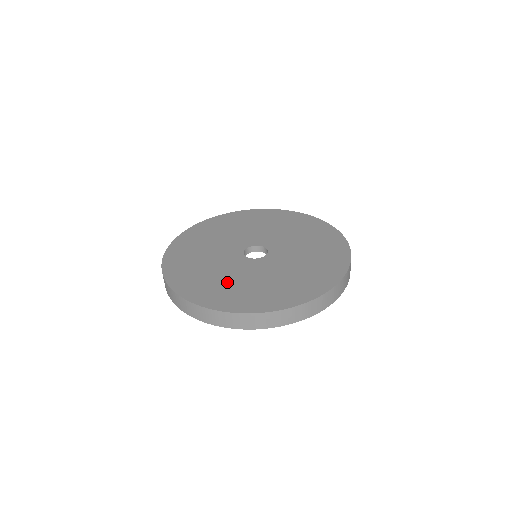
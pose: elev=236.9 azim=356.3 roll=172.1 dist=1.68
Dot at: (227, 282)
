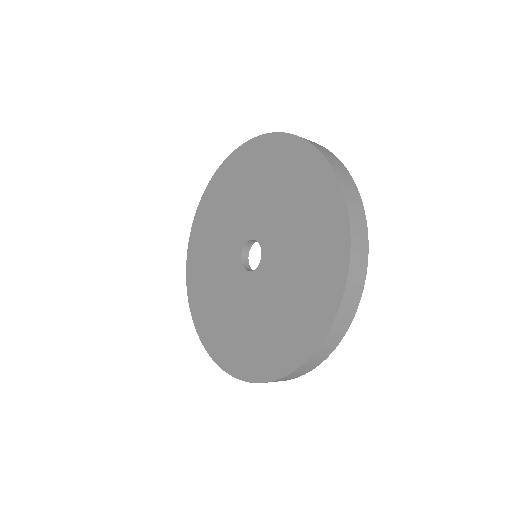
Dot at: (231, 322)
